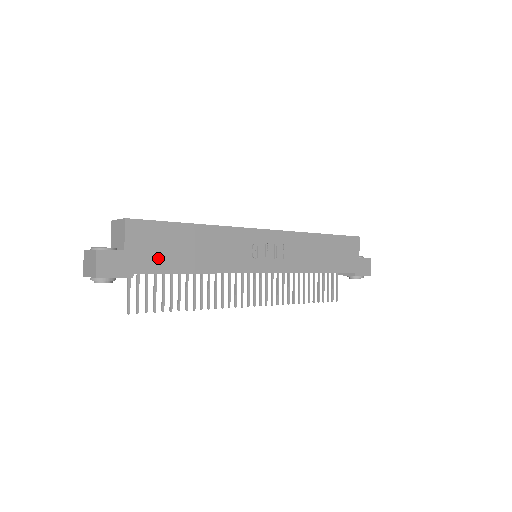
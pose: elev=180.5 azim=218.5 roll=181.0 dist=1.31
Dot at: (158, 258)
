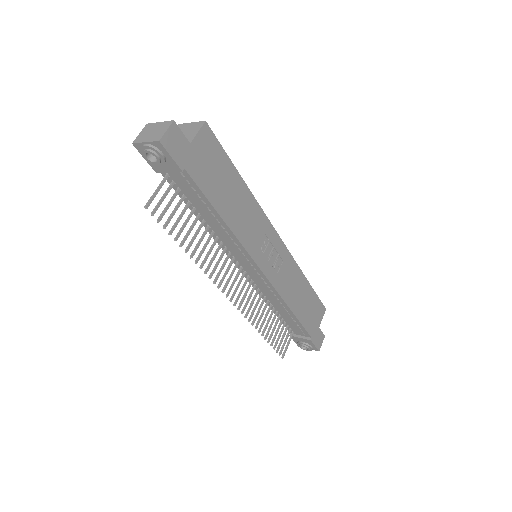
Dot at: (207, 176)
